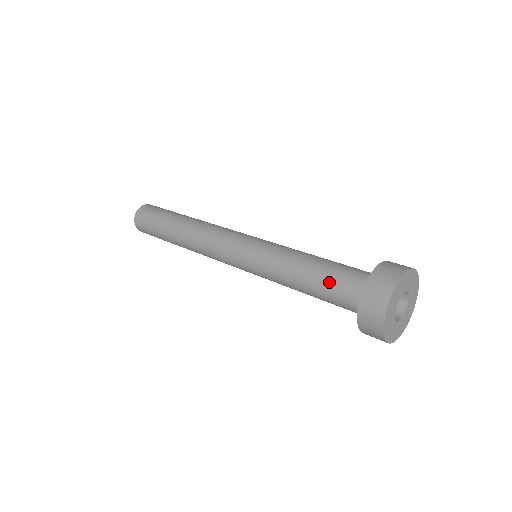
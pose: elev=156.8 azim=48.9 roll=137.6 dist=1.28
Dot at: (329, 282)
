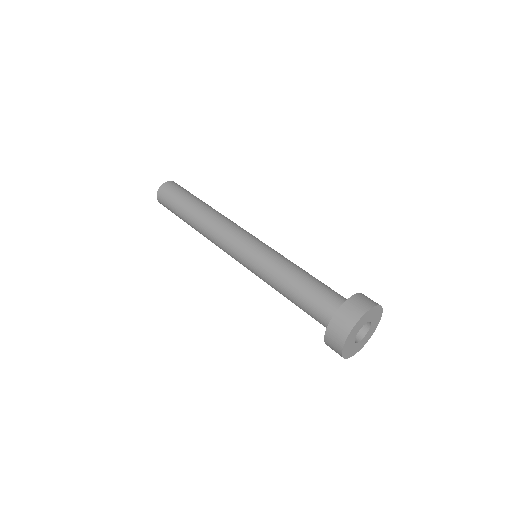
Dot at: (309, 299)
